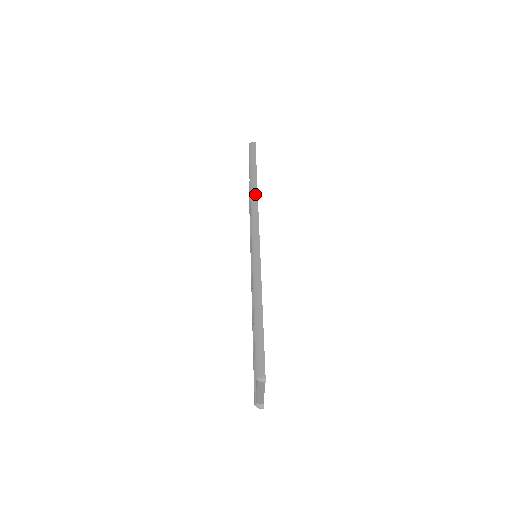
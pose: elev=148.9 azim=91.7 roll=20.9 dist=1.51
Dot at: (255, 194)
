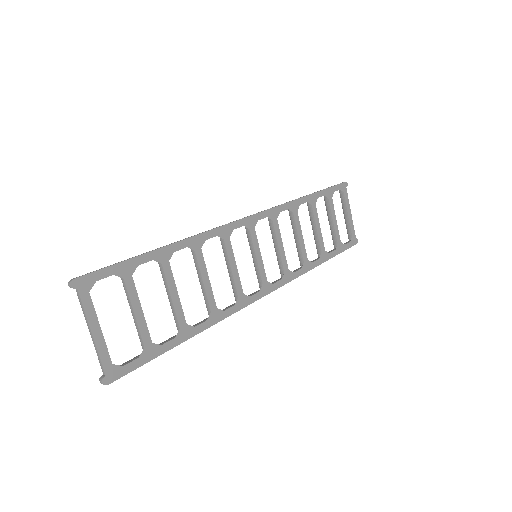
Dot at: occluded
